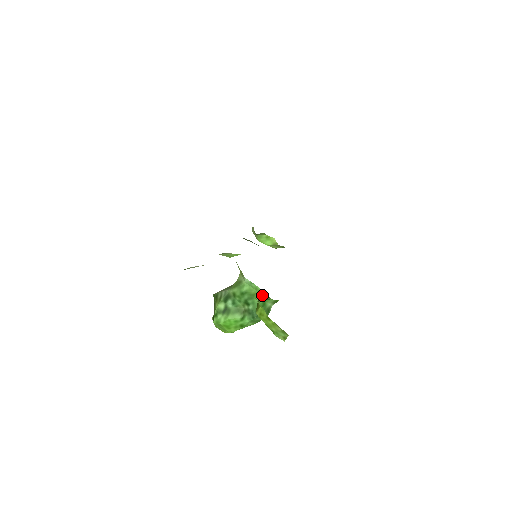
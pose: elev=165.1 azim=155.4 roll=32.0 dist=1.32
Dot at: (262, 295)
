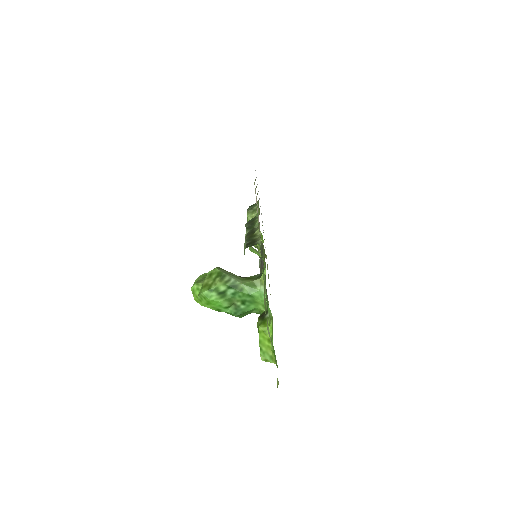
Dot at: (261, 307)
